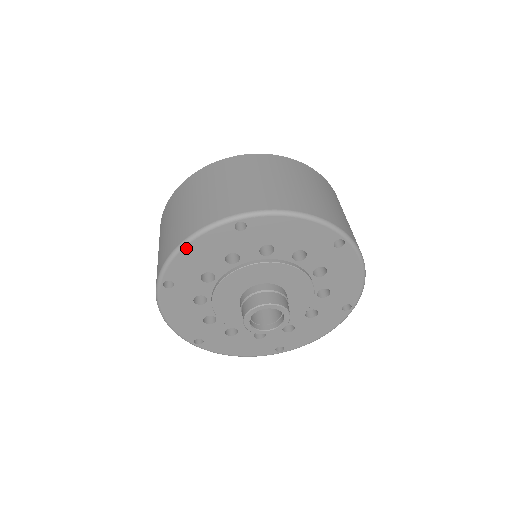
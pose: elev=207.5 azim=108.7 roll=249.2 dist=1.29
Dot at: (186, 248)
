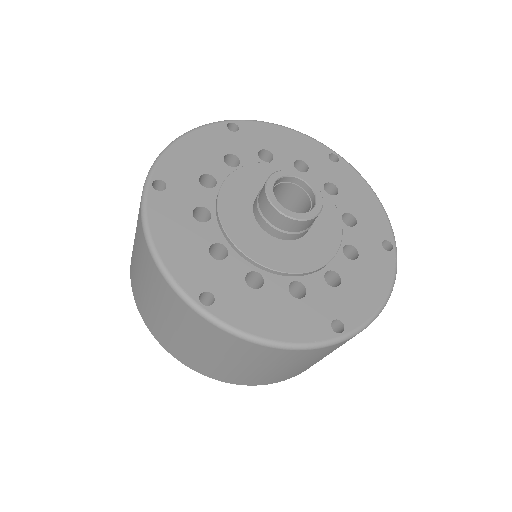
Dot at: (180, 142)
